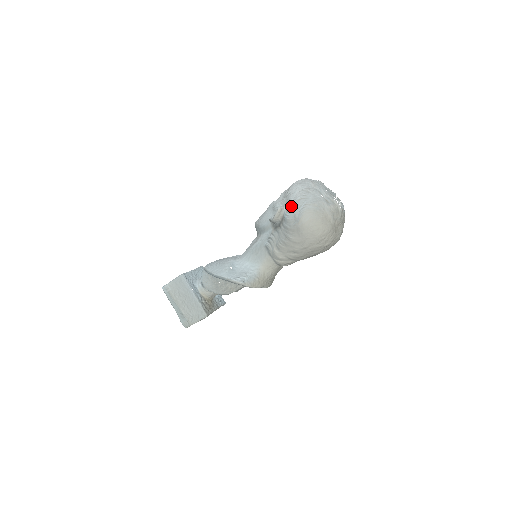
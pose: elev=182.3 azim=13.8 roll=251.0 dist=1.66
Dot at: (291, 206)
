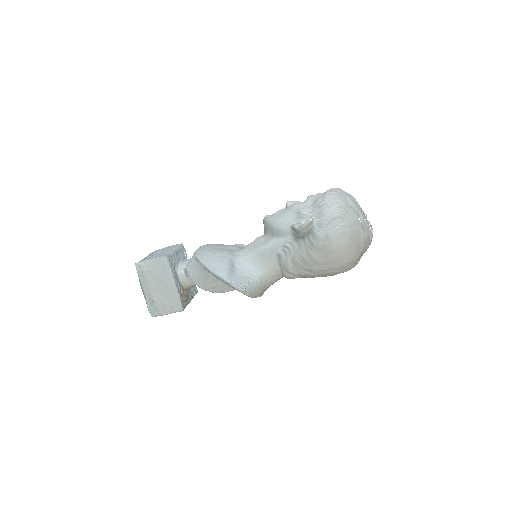
Dot at: (325, 221)
